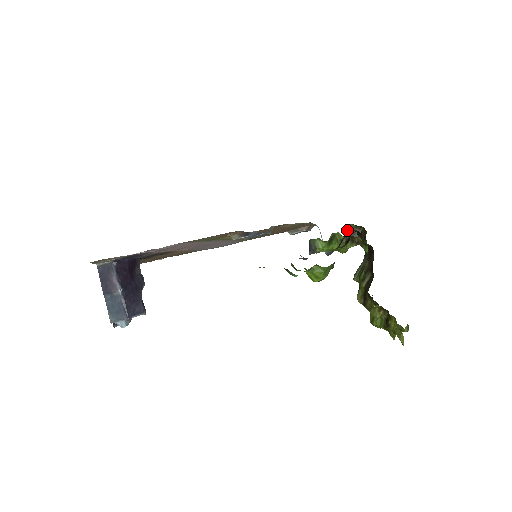
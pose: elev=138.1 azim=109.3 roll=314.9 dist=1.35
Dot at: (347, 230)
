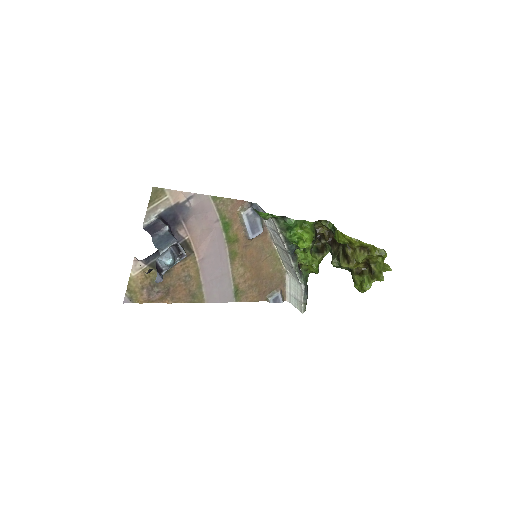
Dot at: (312, 248)
